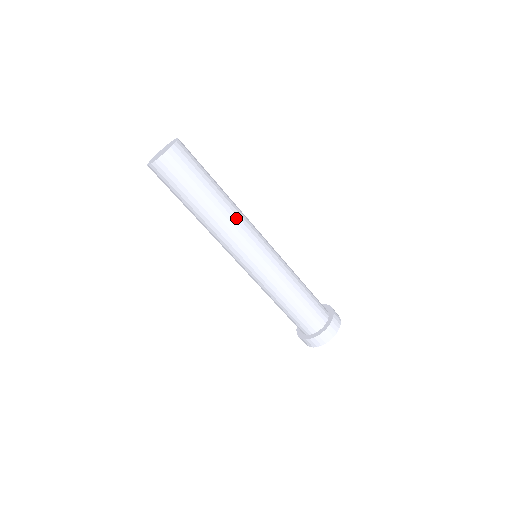
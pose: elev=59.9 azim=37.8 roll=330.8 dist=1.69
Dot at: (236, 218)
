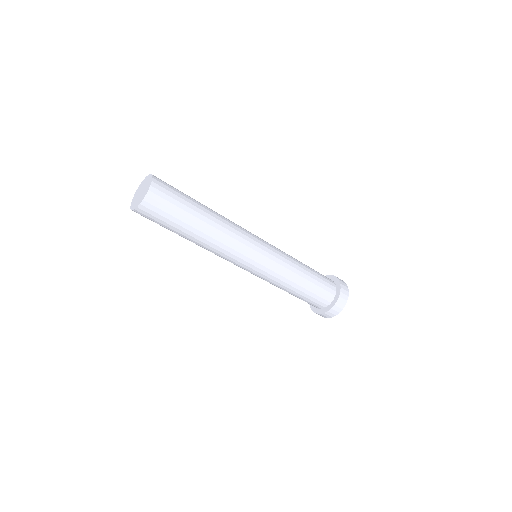
Dot at: (230, 228)
